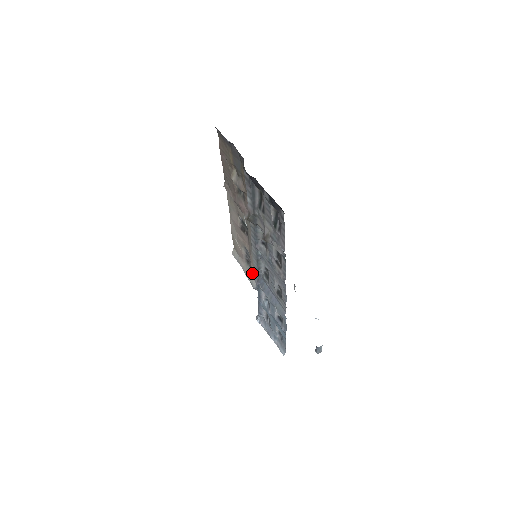
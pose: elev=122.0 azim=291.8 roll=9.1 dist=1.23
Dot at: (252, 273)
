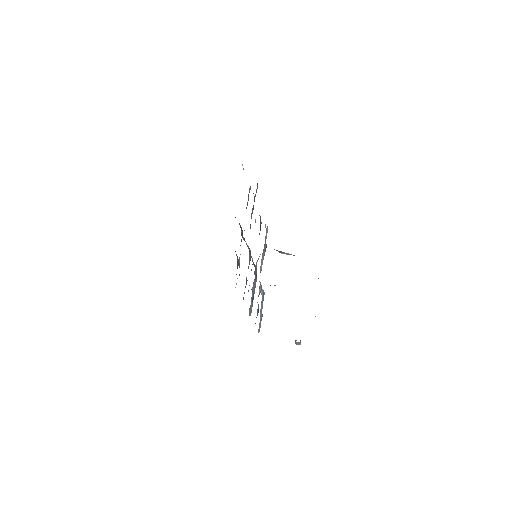
Dot at: (256, 262)
